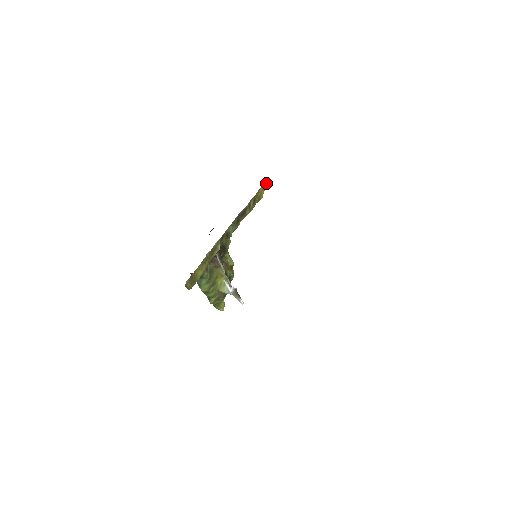
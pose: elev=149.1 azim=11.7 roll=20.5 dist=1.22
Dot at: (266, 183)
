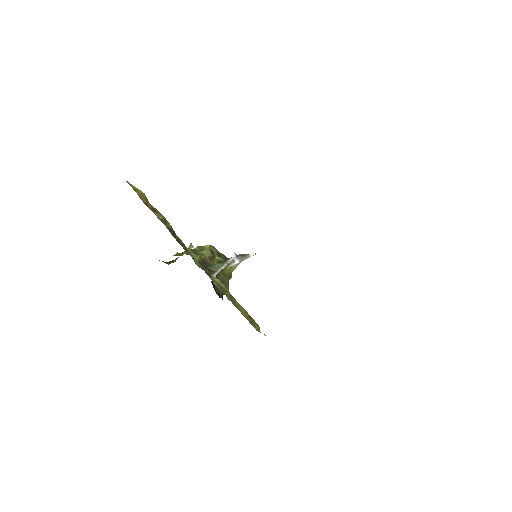
Dot at: (128, 183)
